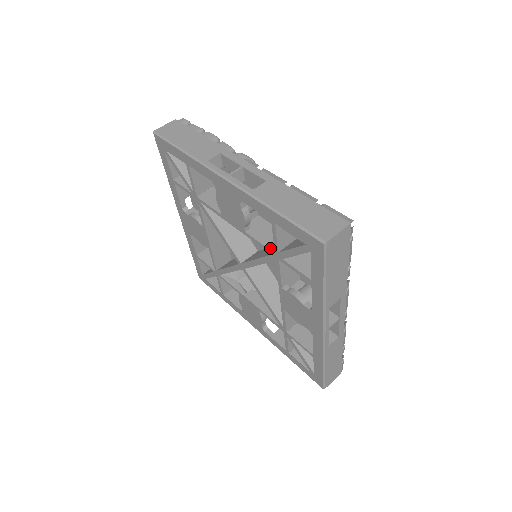
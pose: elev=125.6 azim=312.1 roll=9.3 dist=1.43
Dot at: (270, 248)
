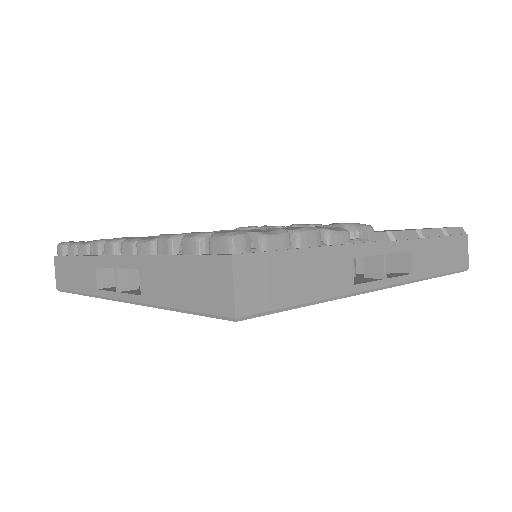
Dot at: occluded
